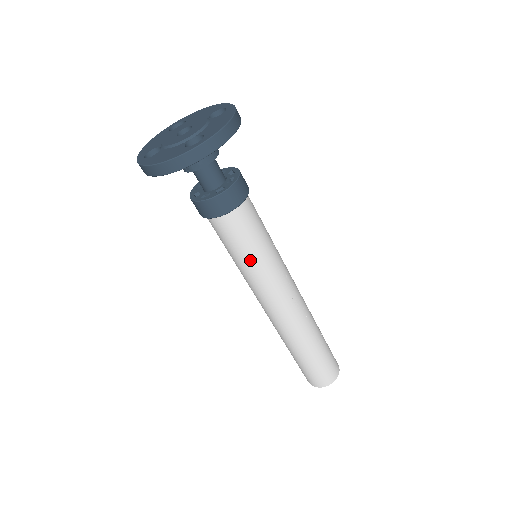
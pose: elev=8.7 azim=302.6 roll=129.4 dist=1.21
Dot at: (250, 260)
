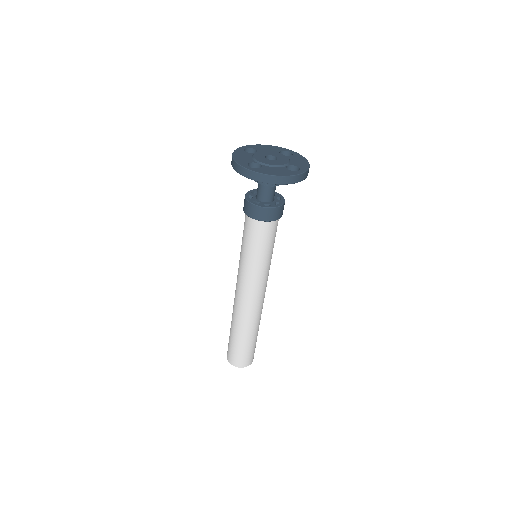
Dot at: (265, 257)
